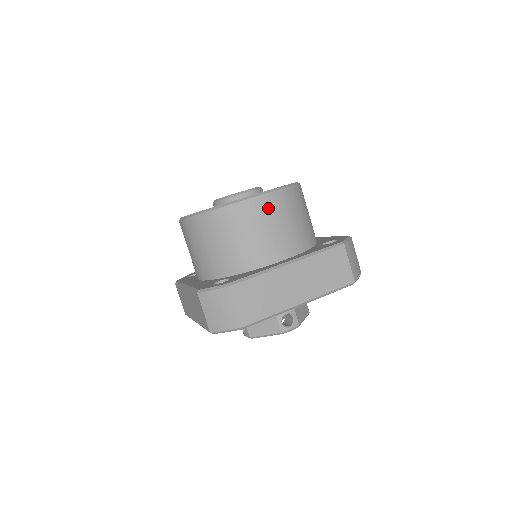
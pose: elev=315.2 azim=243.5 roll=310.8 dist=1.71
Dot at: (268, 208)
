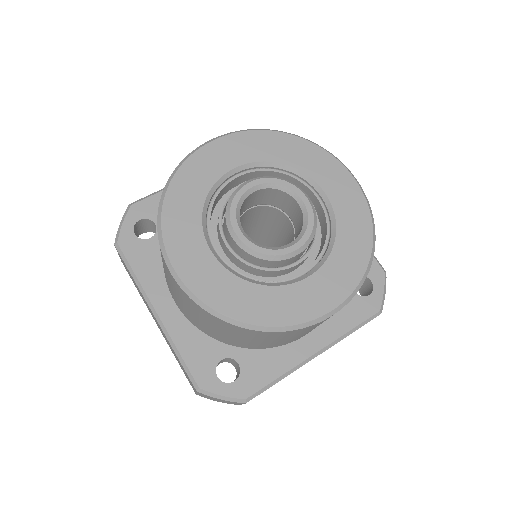
Dot at: occluded
